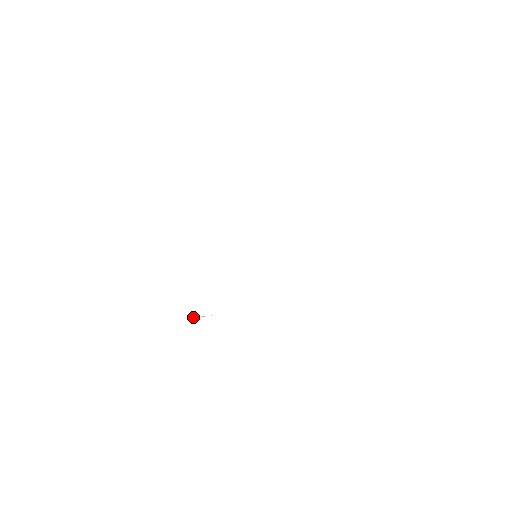
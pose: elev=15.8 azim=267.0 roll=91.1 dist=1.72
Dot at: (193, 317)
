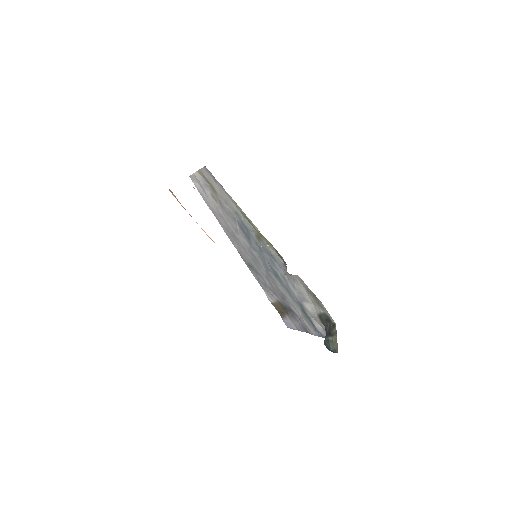
Dot at: occluded
